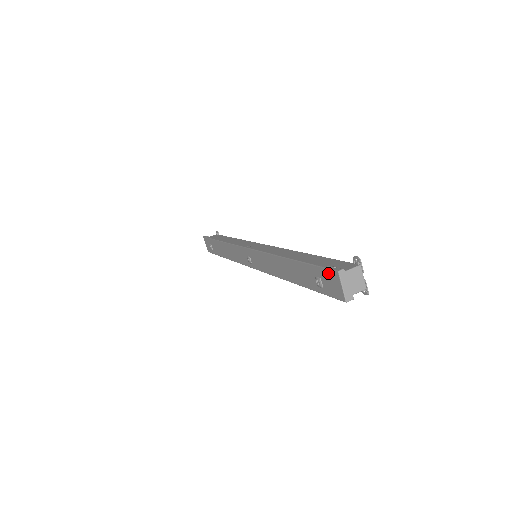
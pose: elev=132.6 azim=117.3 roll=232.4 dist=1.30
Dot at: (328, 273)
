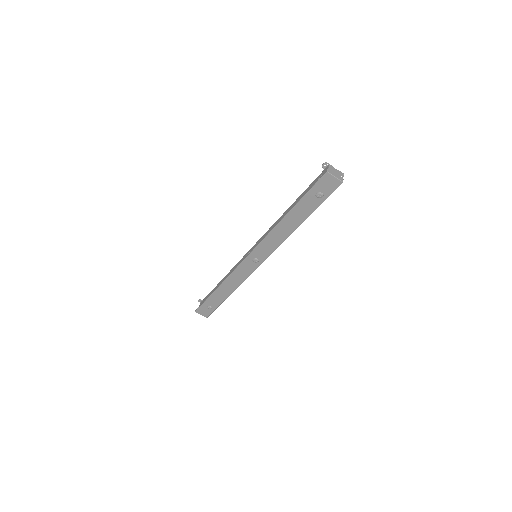
Dot at: (322, 181)
